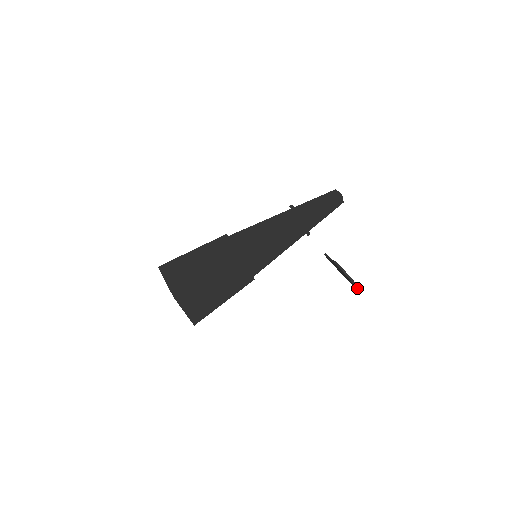
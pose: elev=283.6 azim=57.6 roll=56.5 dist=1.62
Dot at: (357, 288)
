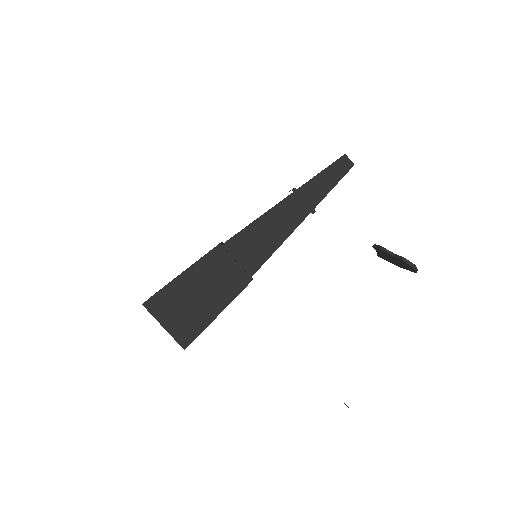
Dot at: (406, 264)
